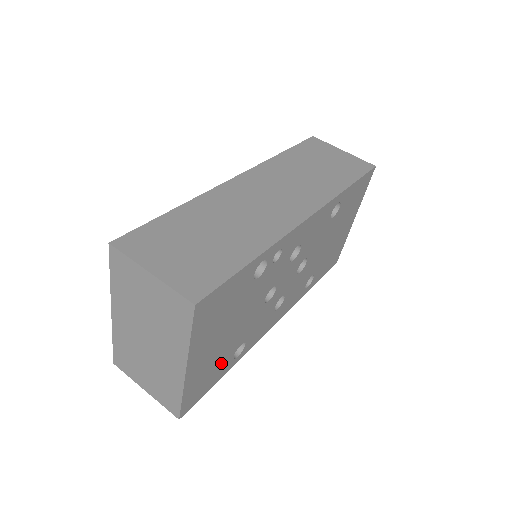
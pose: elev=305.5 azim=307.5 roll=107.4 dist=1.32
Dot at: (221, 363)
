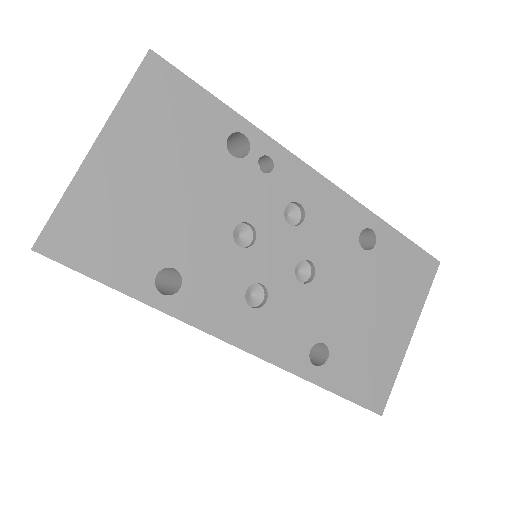
Dot at: (135, 247)
